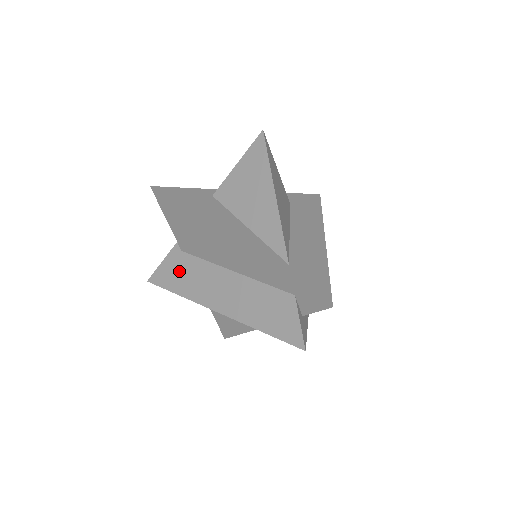
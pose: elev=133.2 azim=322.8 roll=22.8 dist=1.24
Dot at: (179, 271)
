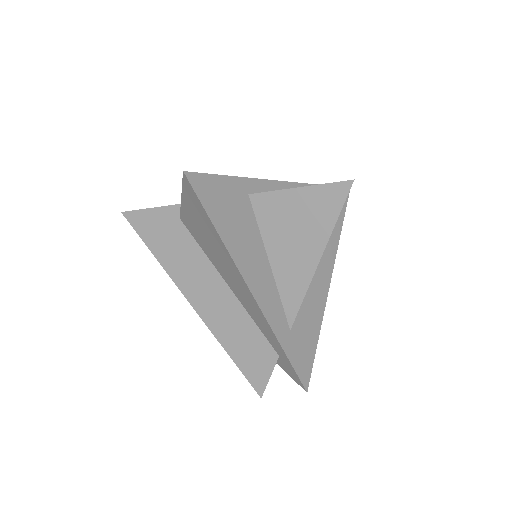
Dot at: (167, 236)
